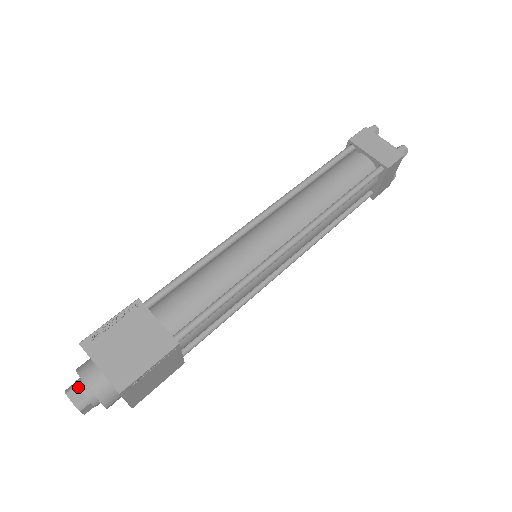
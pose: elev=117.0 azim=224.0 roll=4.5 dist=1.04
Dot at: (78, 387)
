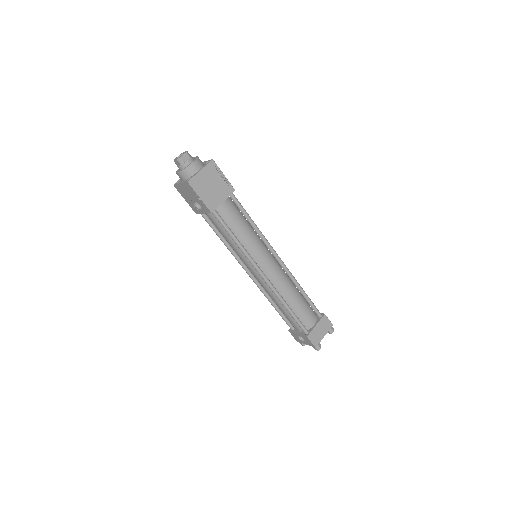
Dot at: occluded
